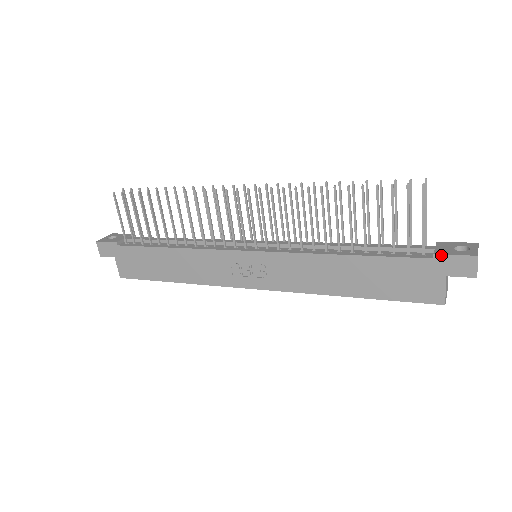
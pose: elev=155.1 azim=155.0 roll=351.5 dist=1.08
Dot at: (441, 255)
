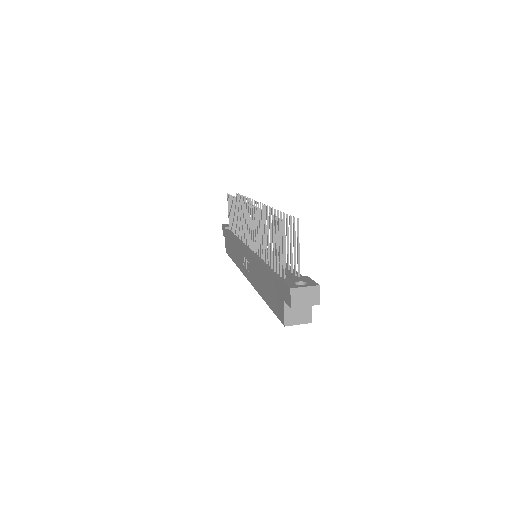
Dot at: (282, 281)
